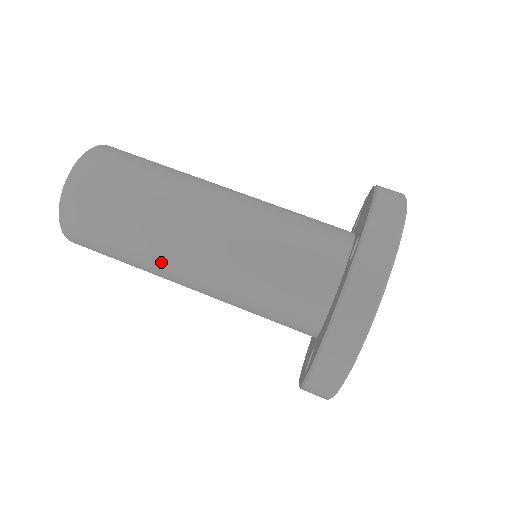
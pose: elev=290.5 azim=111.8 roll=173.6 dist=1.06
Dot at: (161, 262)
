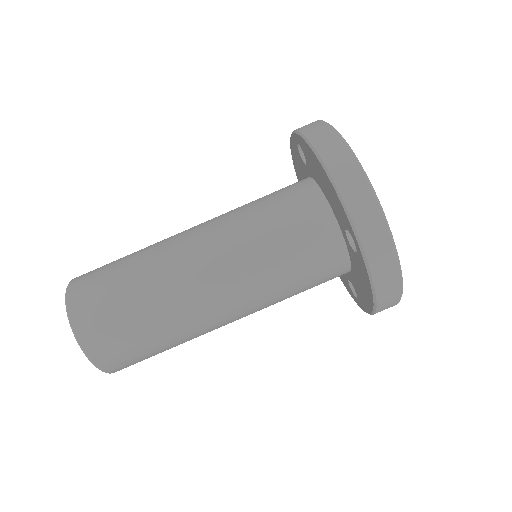
Dot at: occluded
